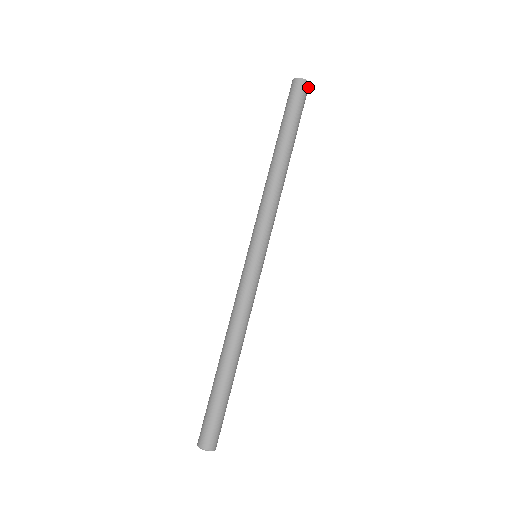
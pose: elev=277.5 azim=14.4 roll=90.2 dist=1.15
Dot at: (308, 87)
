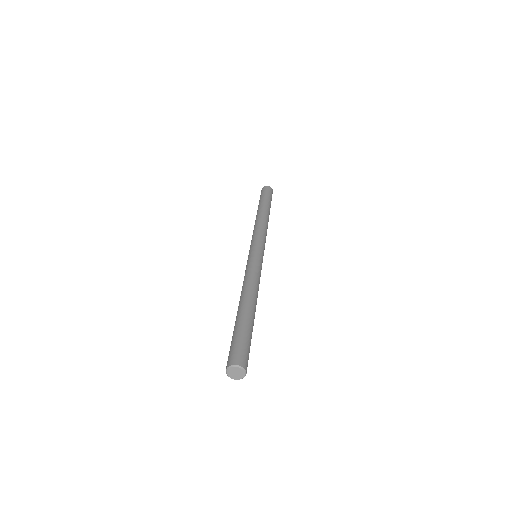
Dot at: occluded
